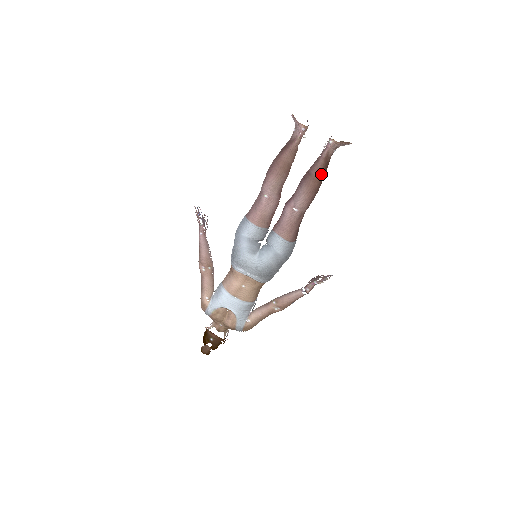
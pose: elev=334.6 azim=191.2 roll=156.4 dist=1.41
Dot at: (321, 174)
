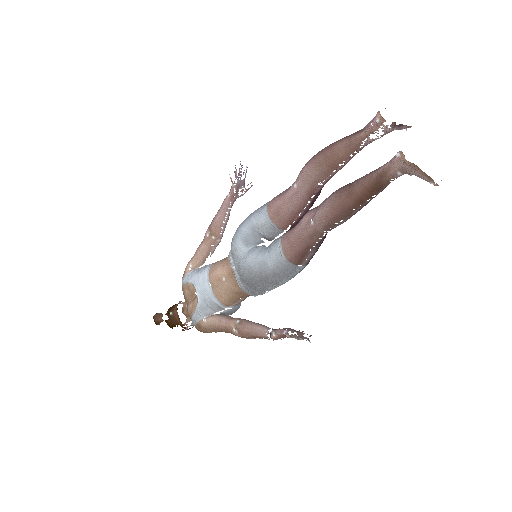
Dot at: (362, 192)
